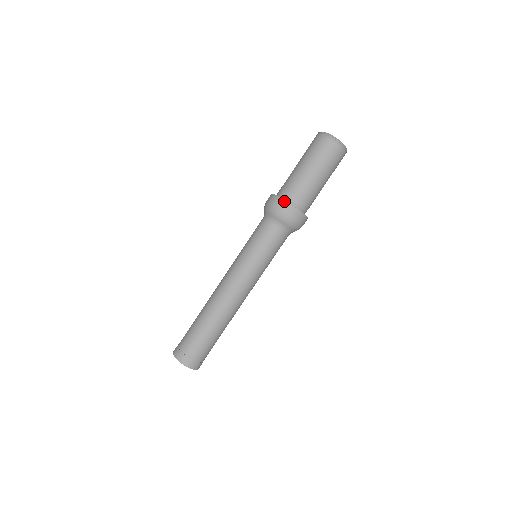
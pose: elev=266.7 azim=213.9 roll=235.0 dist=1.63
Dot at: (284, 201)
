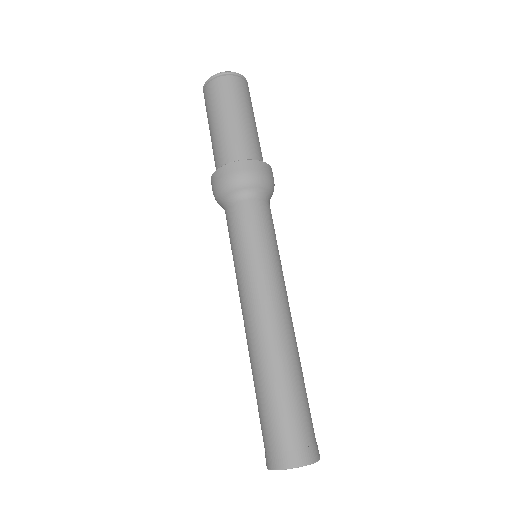
Dot at: (244, 161)
